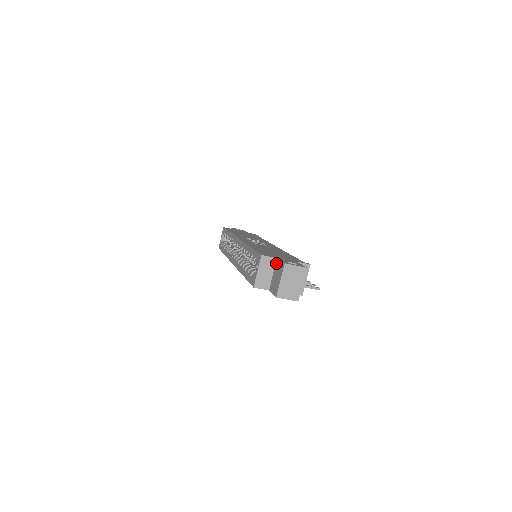
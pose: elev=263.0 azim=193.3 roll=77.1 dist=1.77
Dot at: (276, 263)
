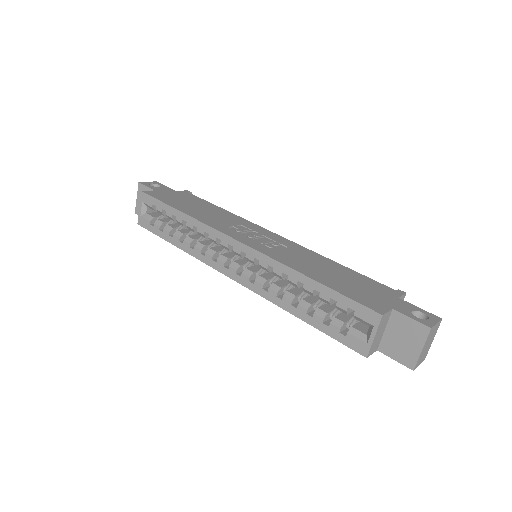
Dot at: (394, 317)
